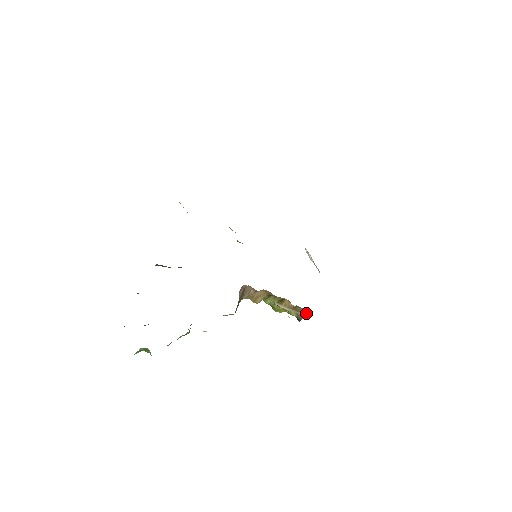
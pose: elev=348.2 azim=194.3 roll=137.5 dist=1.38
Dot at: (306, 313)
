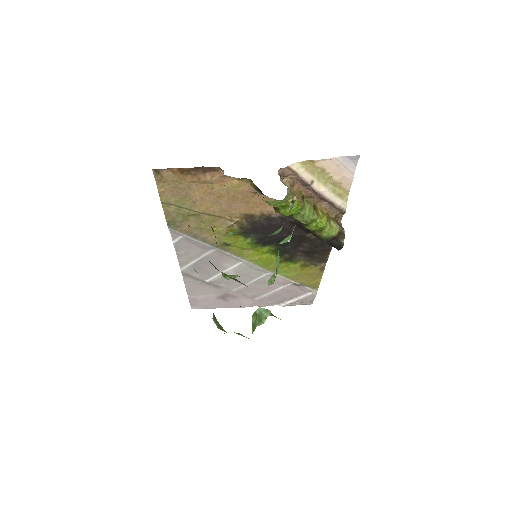
Dot at: (341, 226)
